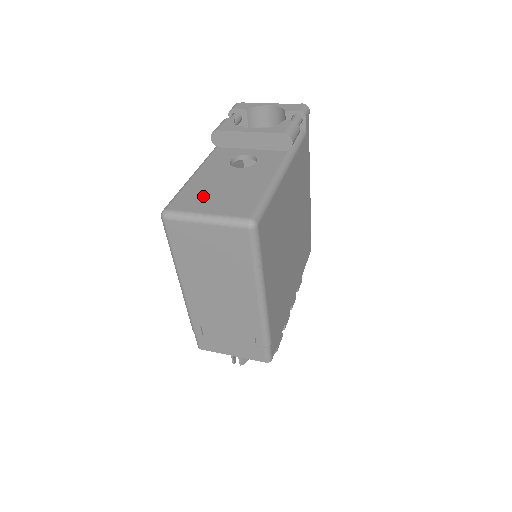
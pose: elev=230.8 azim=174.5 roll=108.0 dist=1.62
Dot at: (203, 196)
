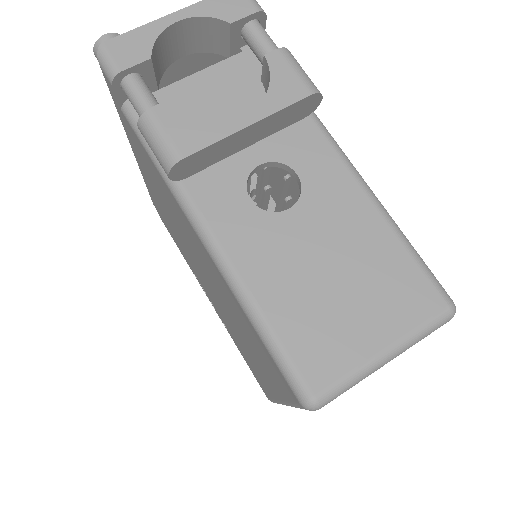
Dot at: (327, 319)
